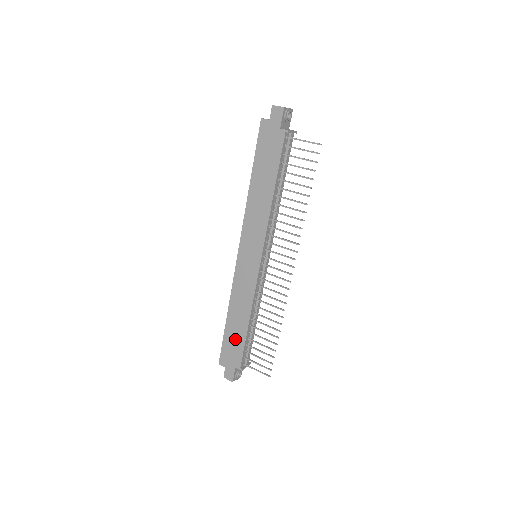
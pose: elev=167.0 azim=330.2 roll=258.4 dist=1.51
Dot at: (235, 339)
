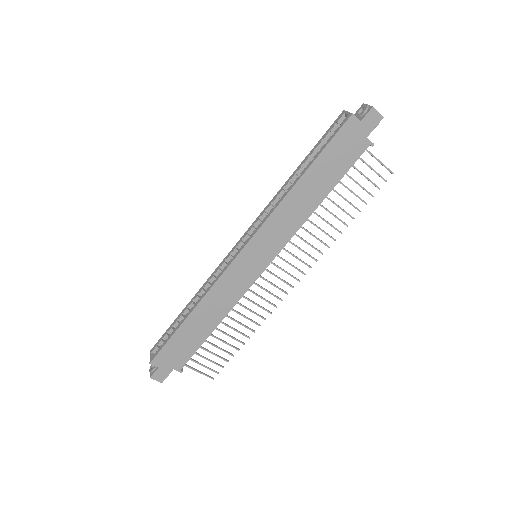
Dot at: (189, 340)
